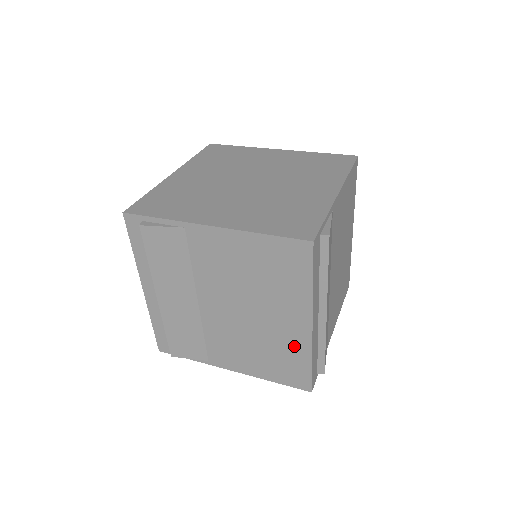
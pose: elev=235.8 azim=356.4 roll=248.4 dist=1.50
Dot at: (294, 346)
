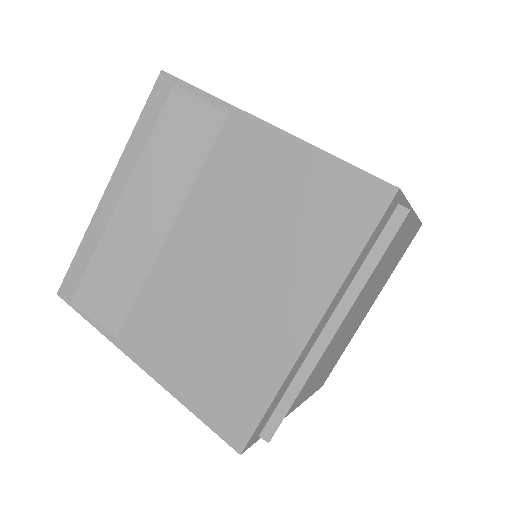
Dot at: (265, 355)
